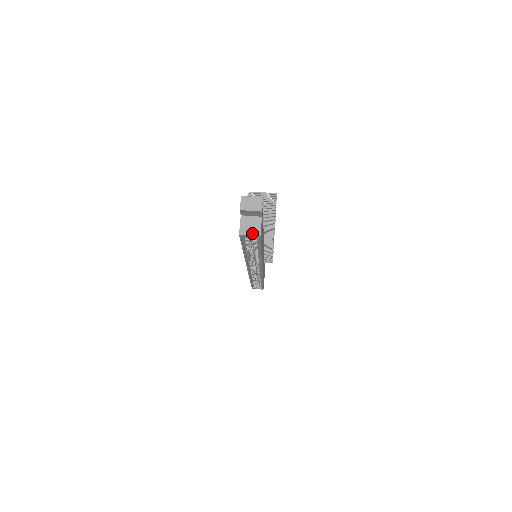
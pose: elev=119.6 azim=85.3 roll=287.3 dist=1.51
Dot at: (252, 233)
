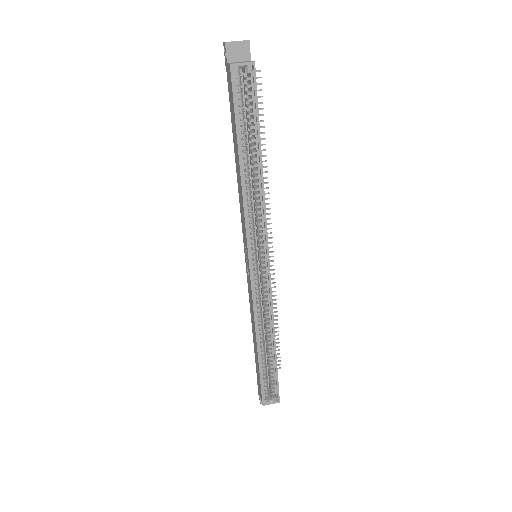
Dot at: (244, 62)
